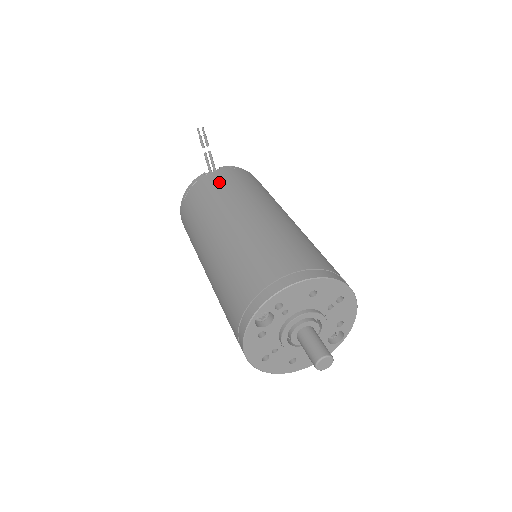
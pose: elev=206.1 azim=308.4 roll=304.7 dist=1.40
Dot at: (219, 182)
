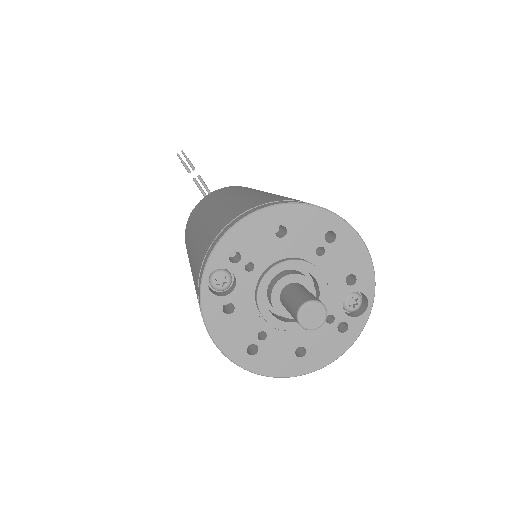
Dot at: (208, 197)
